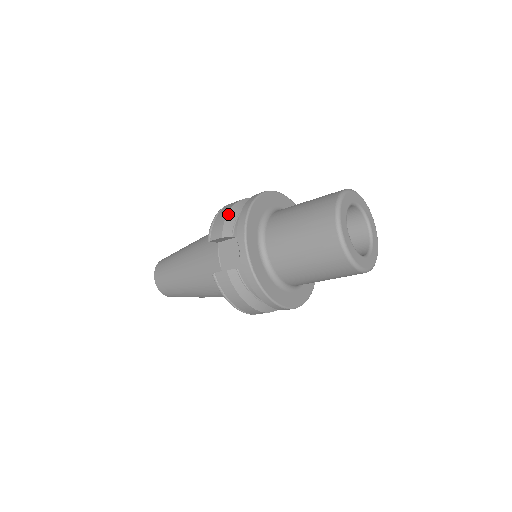
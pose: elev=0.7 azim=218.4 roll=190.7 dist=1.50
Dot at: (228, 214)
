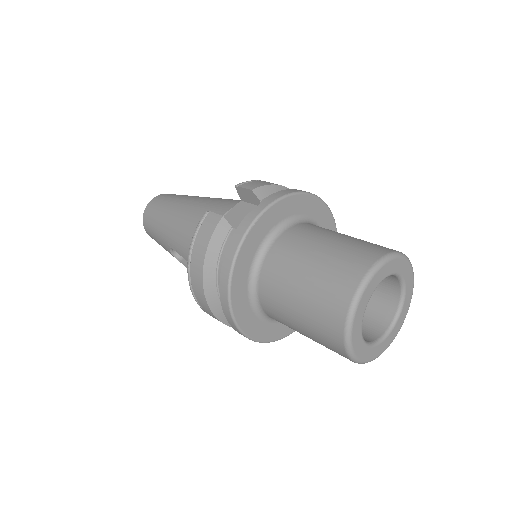
Dot at: (278, 185)
